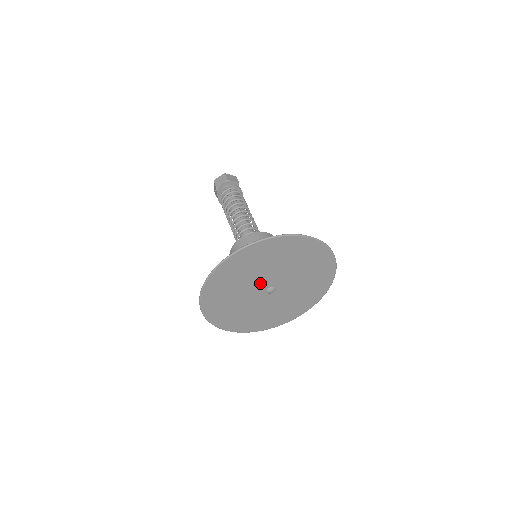
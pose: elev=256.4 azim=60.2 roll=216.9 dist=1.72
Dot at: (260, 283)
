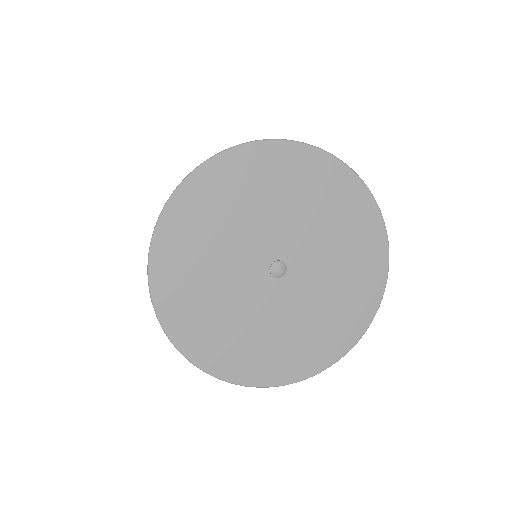
Dot at: (250, 262)
